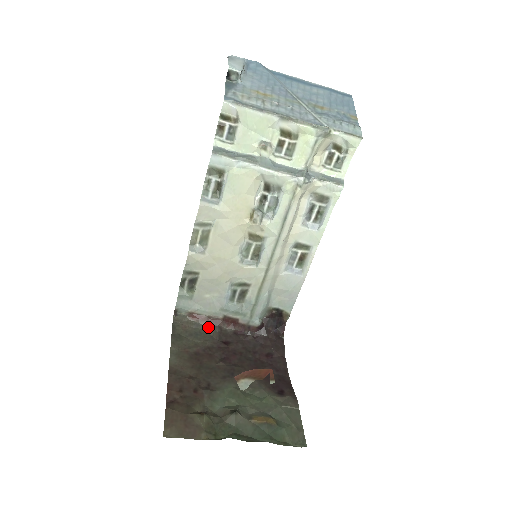
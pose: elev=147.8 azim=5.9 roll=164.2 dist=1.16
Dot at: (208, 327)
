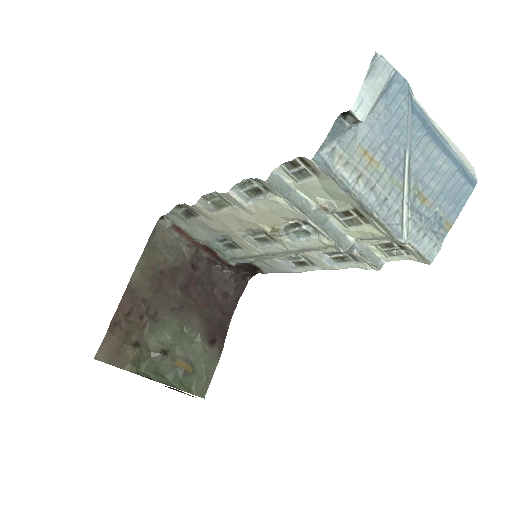
Dot at: (186, 245)
